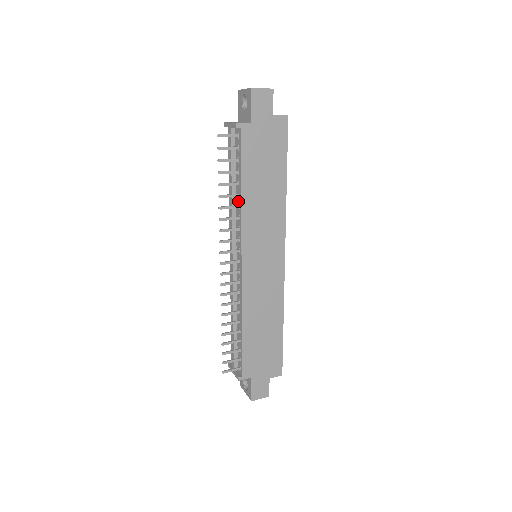
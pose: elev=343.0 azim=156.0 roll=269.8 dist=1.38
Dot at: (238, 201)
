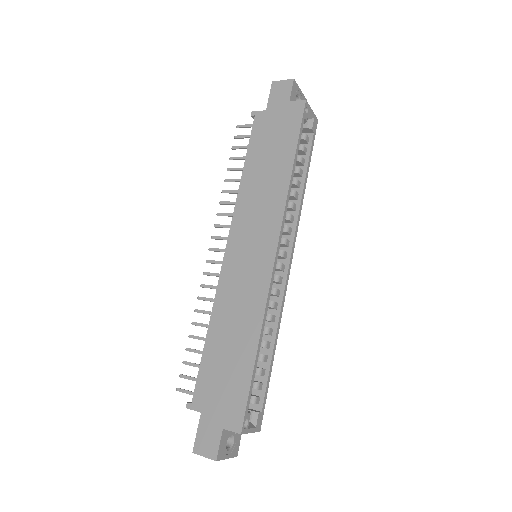
Dot at: occluded
